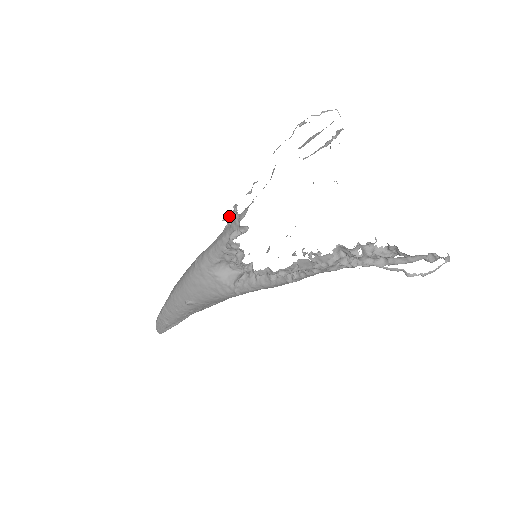
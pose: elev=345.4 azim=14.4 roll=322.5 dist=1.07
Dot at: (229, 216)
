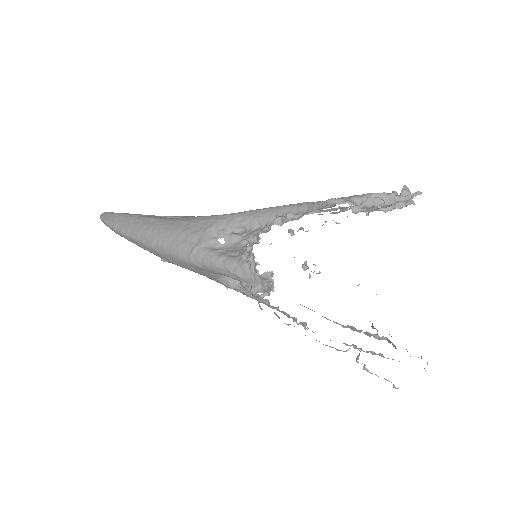
Dot at: (258, 274)
